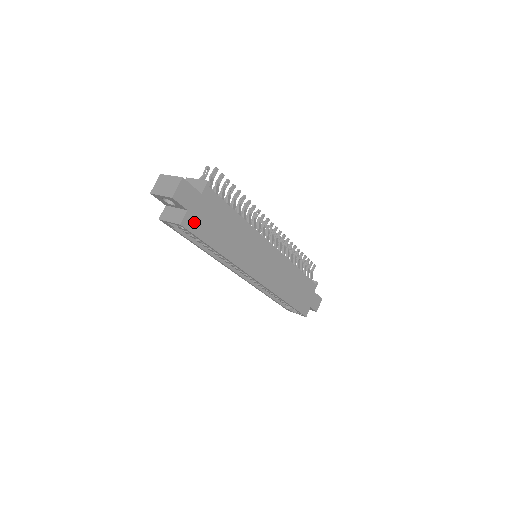
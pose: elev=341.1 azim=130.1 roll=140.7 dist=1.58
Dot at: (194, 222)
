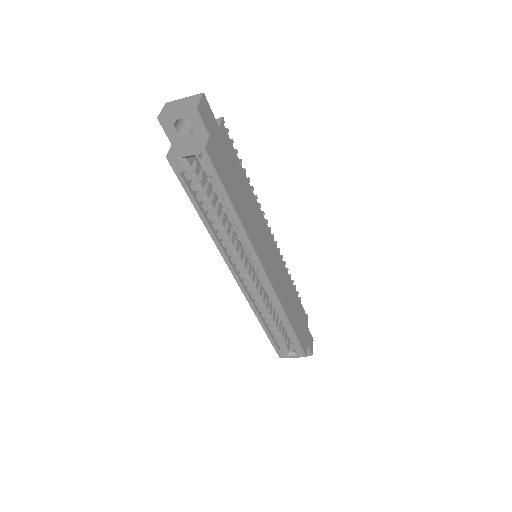
Dot at: (215, 156)
